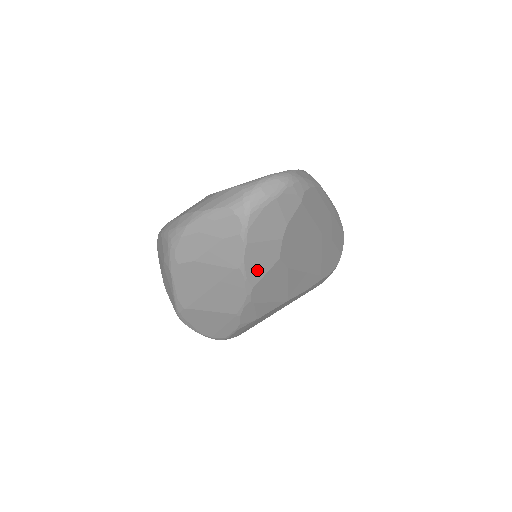
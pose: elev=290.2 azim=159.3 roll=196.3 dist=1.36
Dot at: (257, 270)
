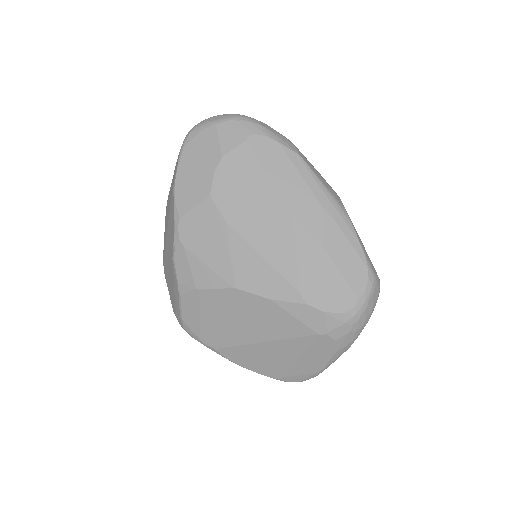
Dot at: (187, 197)
